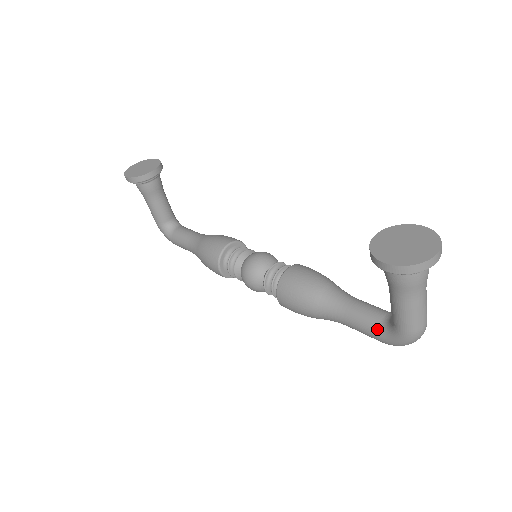
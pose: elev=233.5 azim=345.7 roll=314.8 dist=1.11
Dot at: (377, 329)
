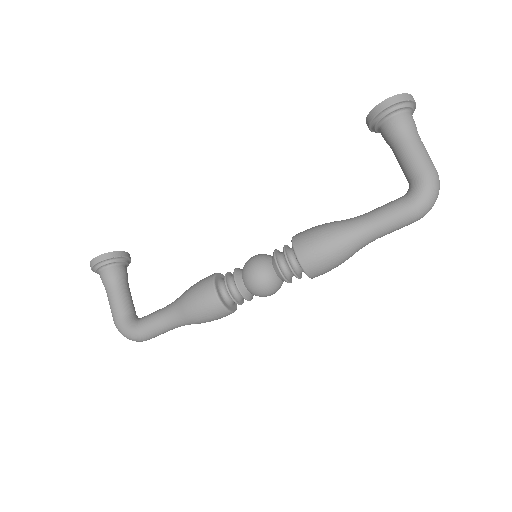
Dot at: (403, 200)
